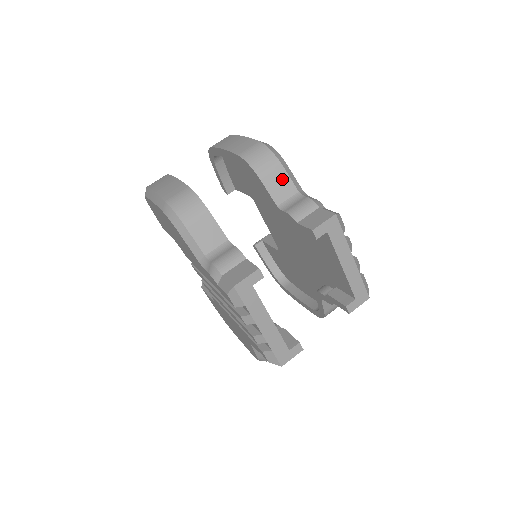
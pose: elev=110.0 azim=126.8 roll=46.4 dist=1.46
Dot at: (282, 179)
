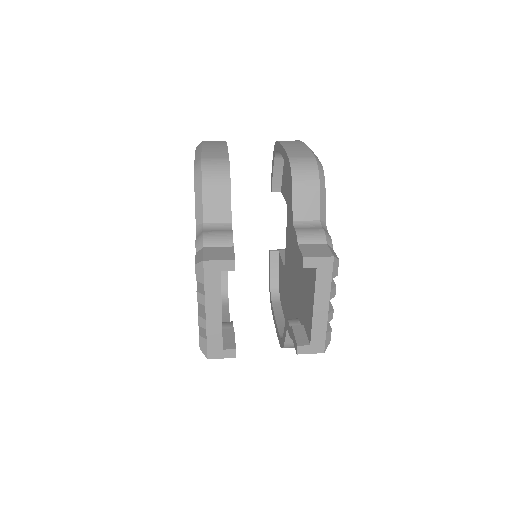
Dot at: (312, 200)
